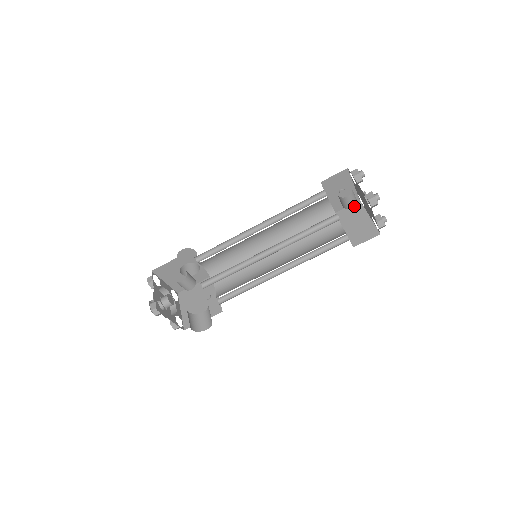
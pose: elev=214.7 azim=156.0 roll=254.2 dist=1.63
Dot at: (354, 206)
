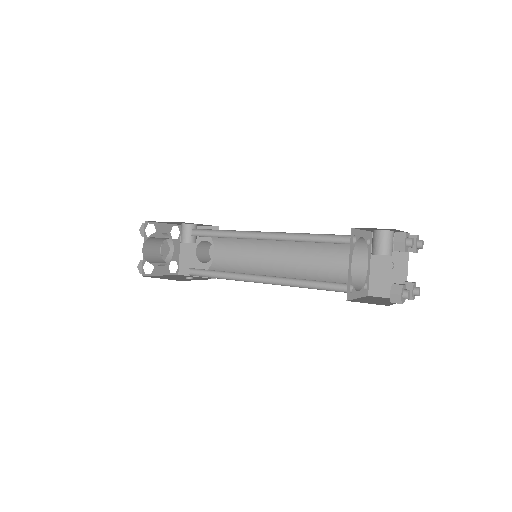
Dot at: occluded
